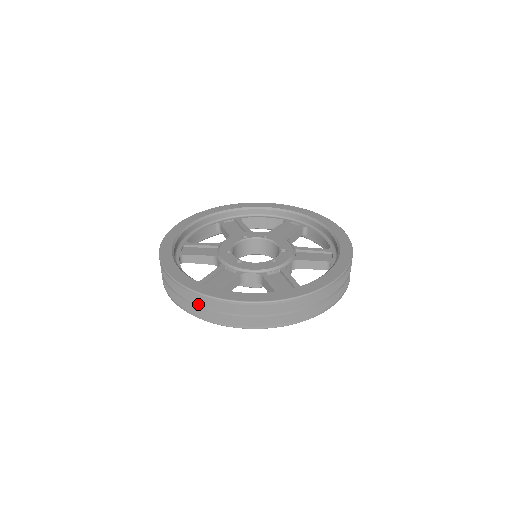
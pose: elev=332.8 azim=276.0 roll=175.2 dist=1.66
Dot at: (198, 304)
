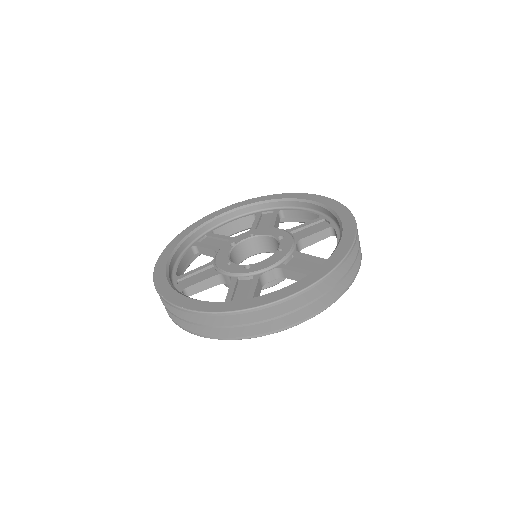
Dot at: (241, 324)
